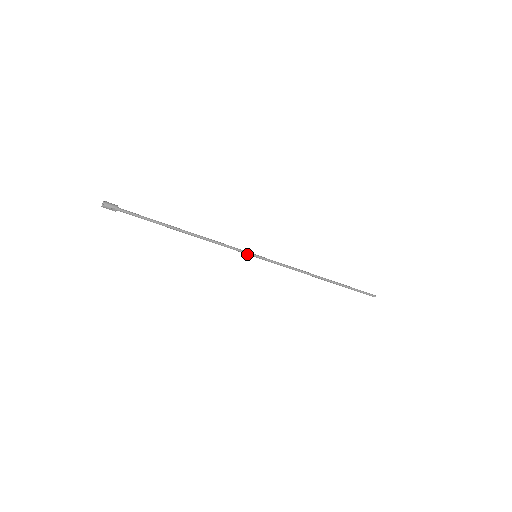
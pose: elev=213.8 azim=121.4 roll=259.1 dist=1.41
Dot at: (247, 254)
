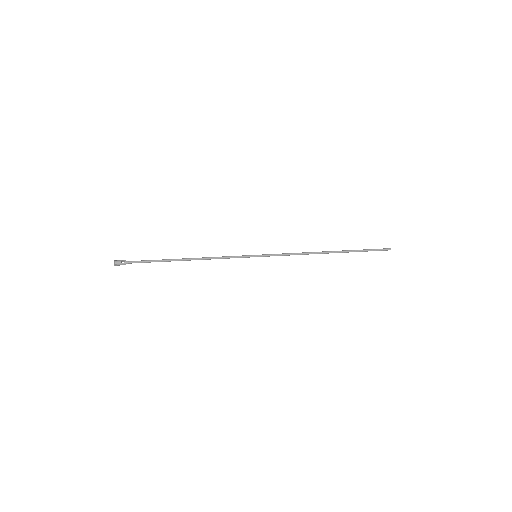
Dot at: (247, 256)
